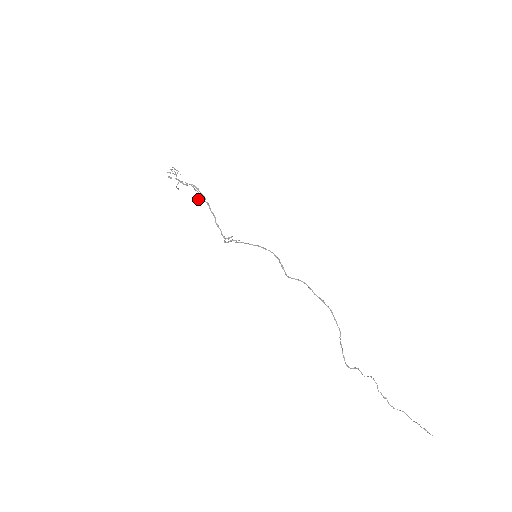
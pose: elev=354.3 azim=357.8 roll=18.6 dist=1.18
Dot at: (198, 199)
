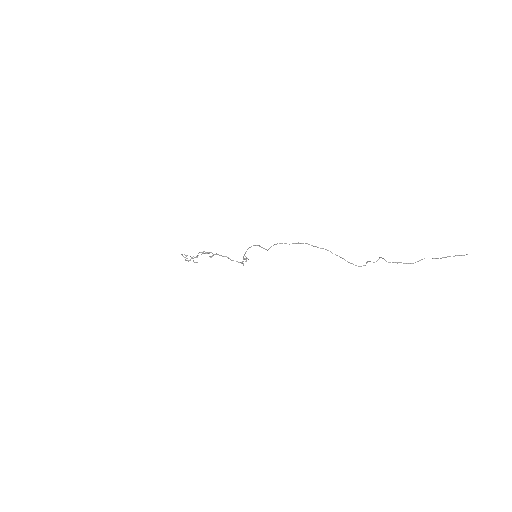
Dot at: (211, 257)
